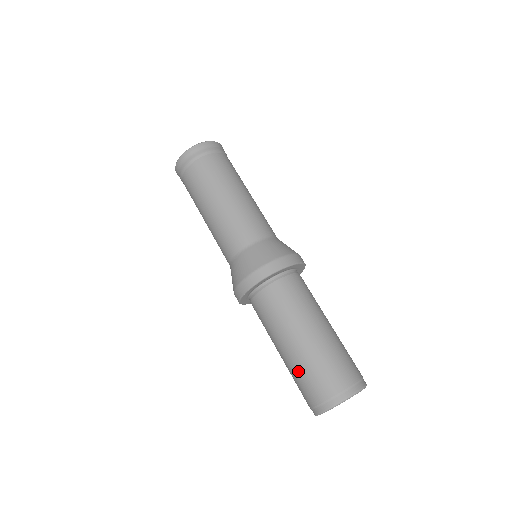
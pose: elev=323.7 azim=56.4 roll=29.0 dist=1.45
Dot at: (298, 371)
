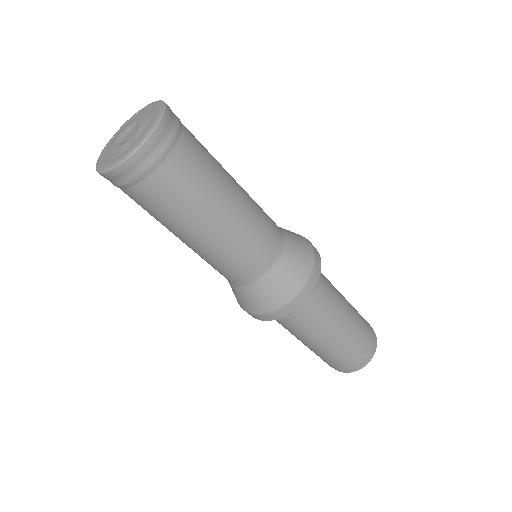
Dot at: (331, 355)
